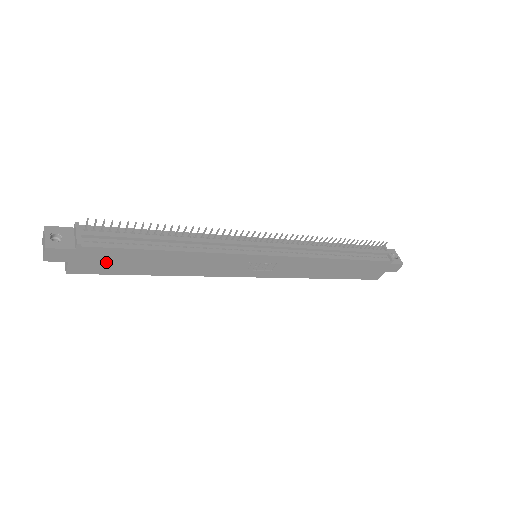
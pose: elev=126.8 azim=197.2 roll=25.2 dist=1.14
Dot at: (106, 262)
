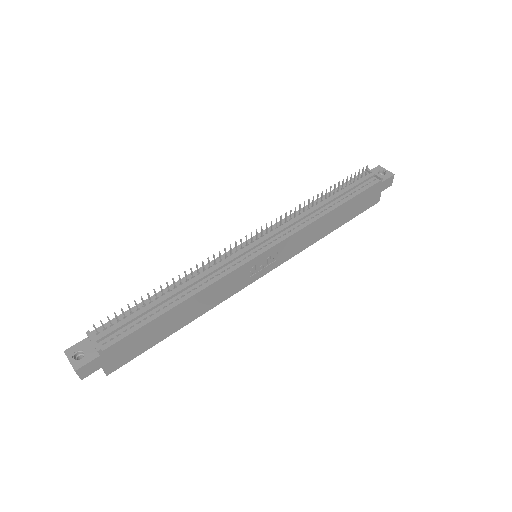
Dot at: (132, 347)
